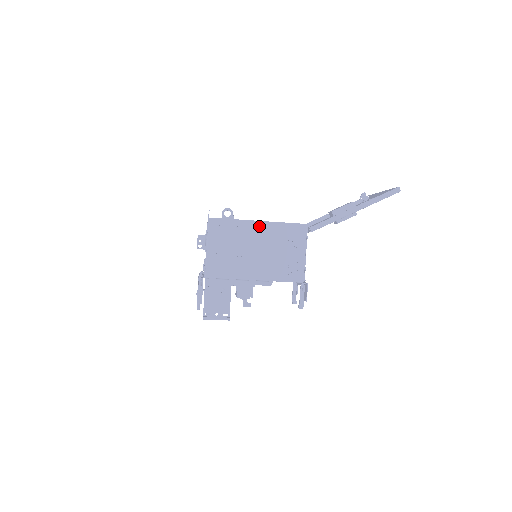
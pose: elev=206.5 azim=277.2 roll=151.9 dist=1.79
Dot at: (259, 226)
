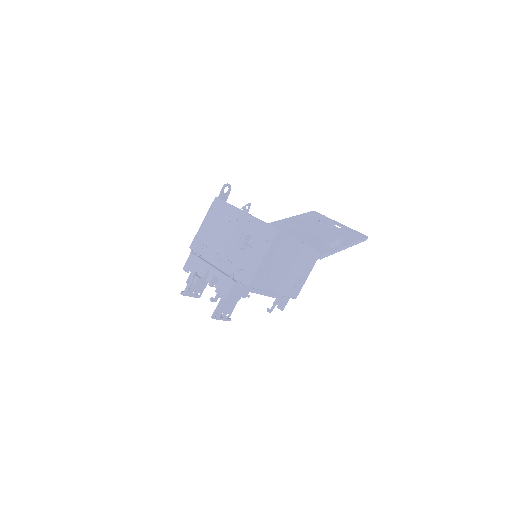
Dot at: (300, 247)
